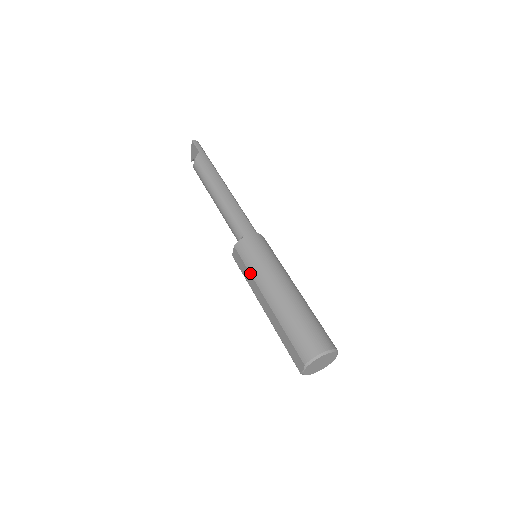
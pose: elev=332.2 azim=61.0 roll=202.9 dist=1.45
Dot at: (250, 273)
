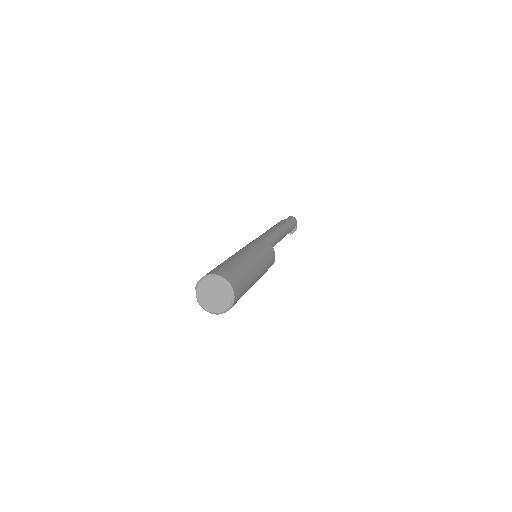
Dot at: occluded
